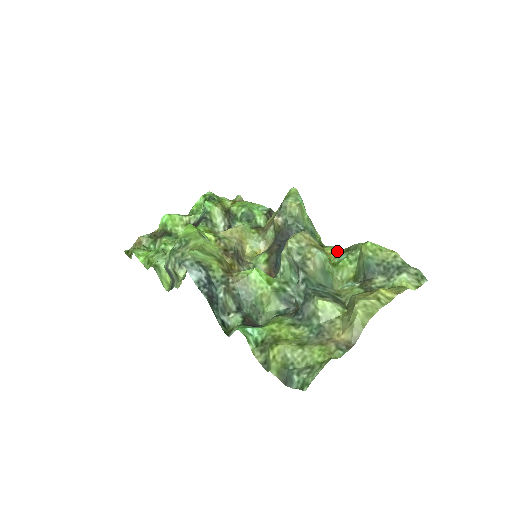
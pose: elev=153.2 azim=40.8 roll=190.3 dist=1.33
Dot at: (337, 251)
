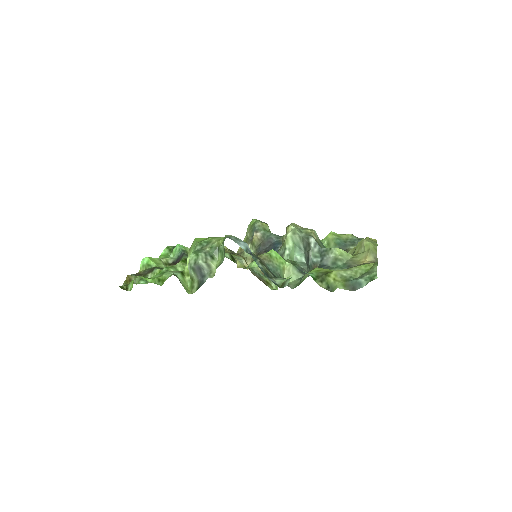
Dot at: occluded
